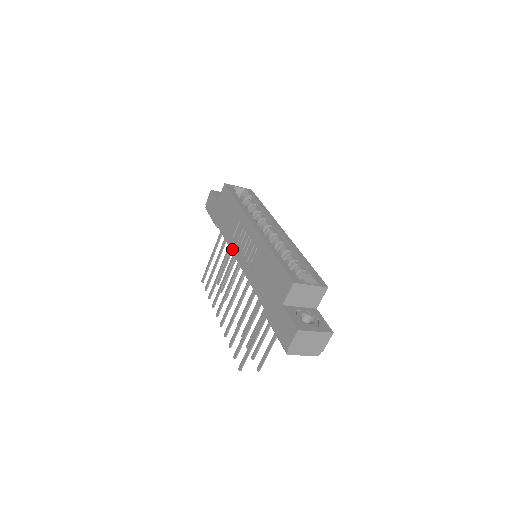
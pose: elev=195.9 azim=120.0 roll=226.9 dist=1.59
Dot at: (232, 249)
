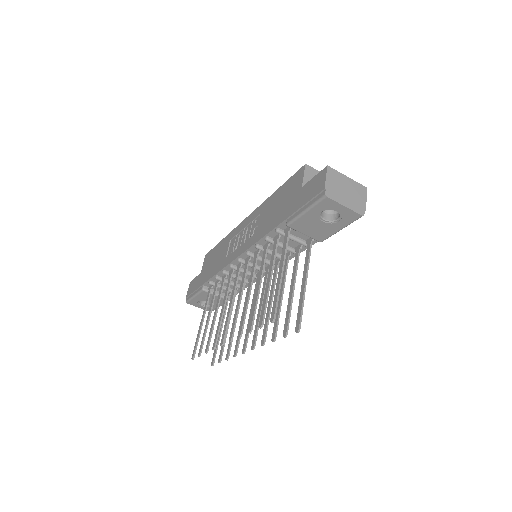
Dot at: (228, 263)
